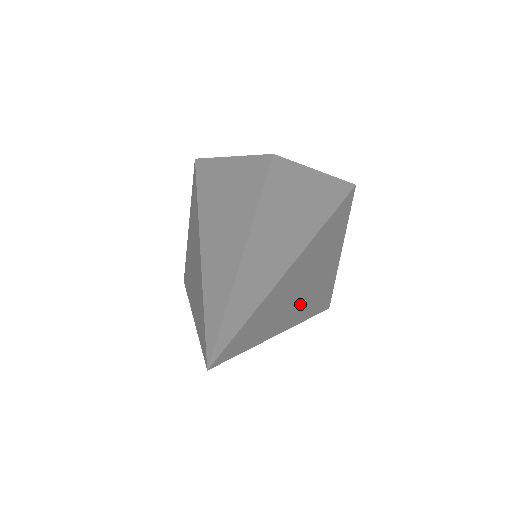
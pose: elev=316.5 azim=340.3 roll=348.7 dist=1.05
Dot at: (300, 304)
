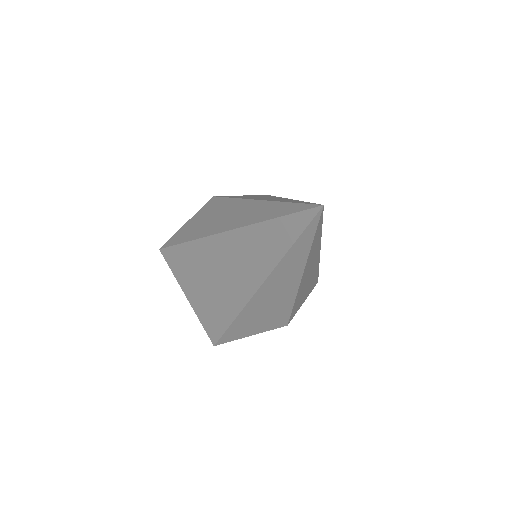
Dot at: occluded
